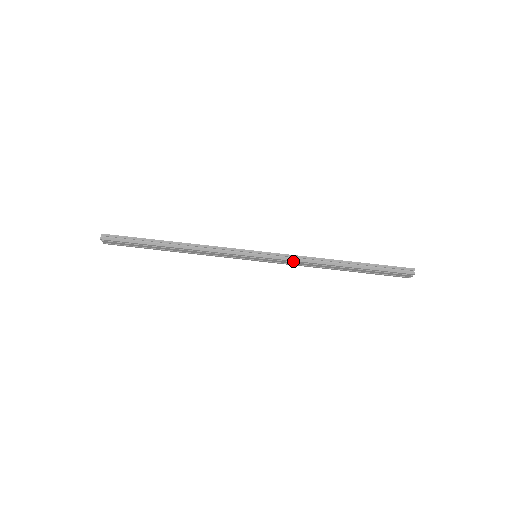
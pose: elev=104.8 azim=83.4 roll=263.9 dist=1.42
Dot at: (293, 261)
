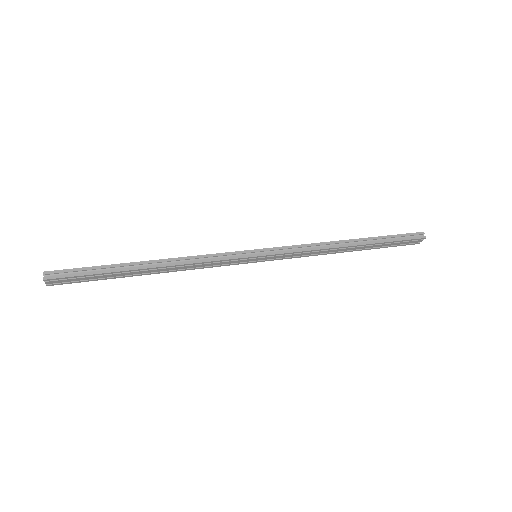
Dot at: (301, 252)
